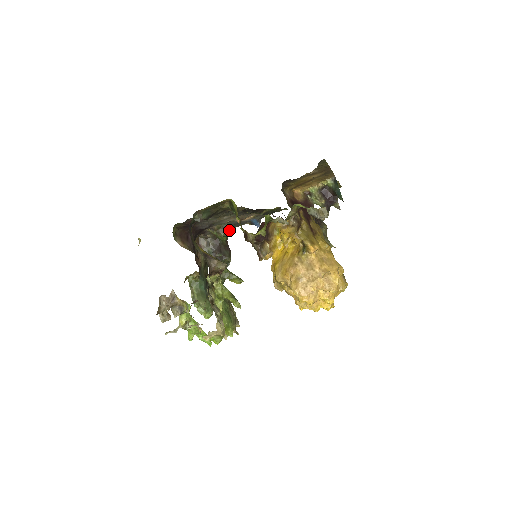
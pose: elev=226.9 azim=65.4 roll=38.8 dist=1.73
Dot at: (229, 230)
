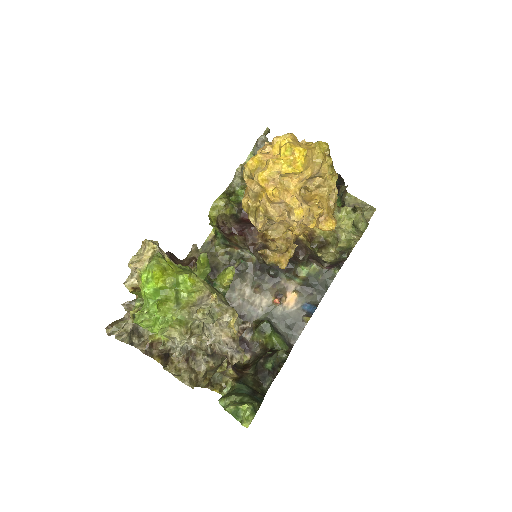
Dot at: (291, 345)
